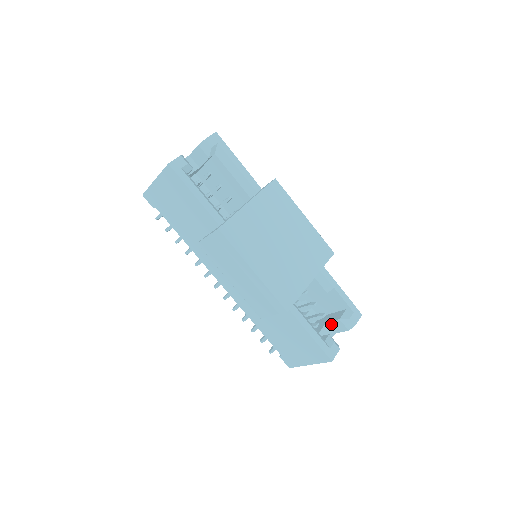
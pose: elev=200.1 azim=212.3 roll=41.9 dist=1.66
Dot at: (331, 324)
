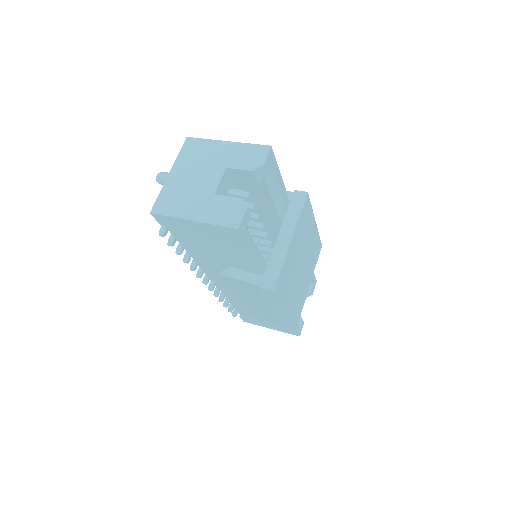
Dot at: occluded
